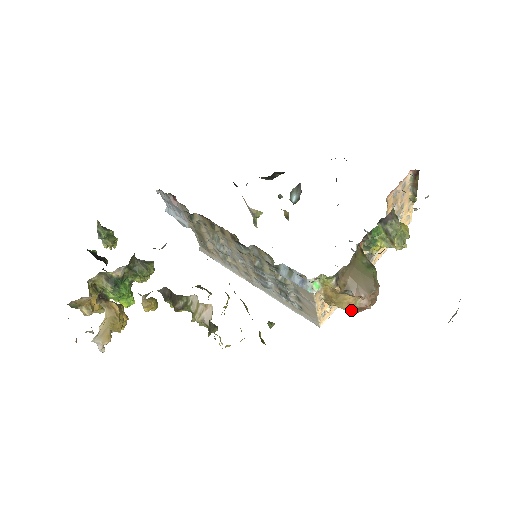
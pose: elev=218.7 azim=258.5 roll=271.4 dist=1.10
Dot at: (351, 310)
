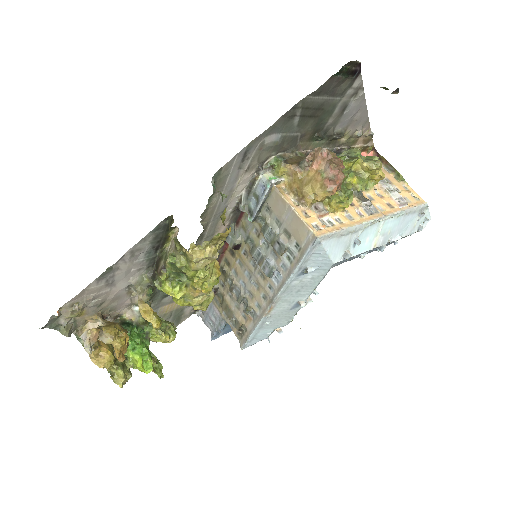
Dot at: (325, 187)
